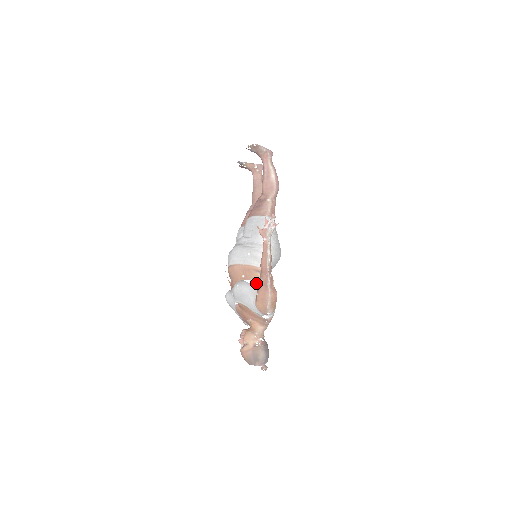
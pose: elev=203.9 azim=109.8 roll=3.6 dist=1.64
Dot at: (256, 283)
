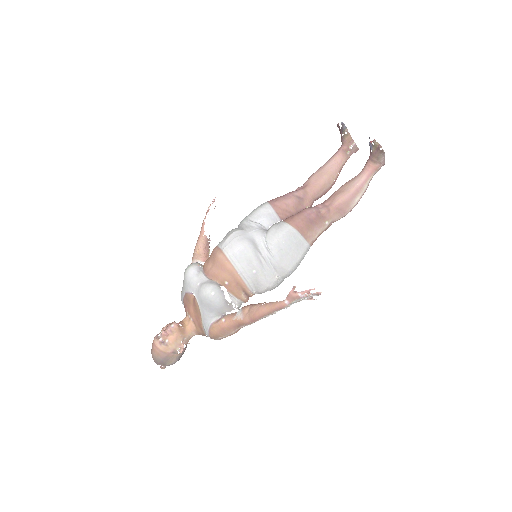
Dot at: (232, 302)
